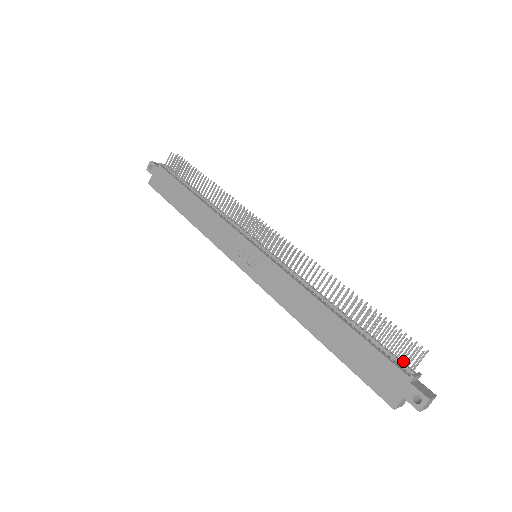
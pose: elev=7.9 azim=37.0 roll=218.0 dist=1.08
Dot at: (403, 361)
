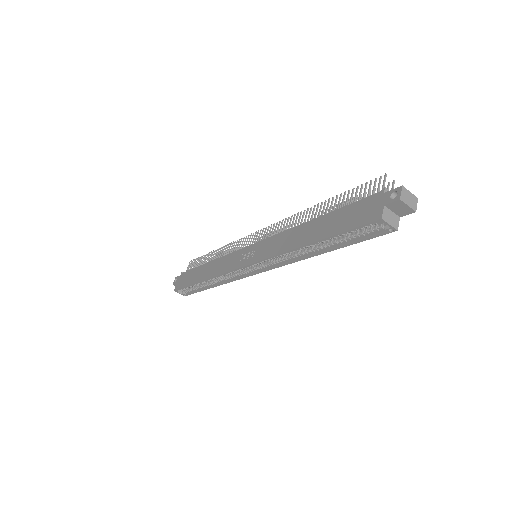
Dot at: occluded
